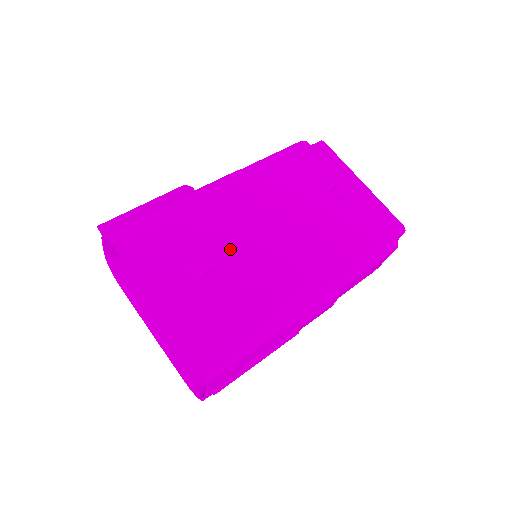
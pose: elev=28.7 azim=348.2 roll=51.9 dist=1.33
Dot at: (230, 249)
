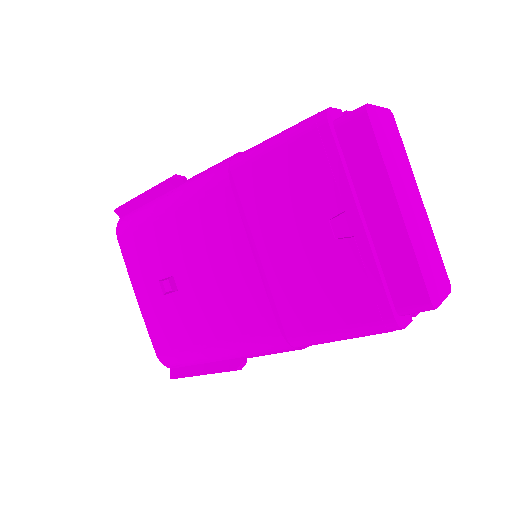
Dot at: (191, 272)
